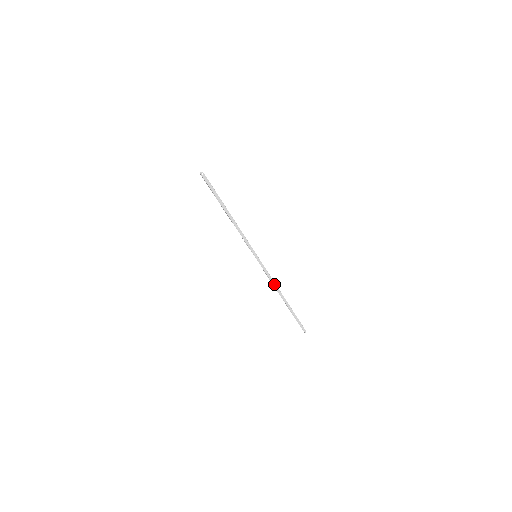
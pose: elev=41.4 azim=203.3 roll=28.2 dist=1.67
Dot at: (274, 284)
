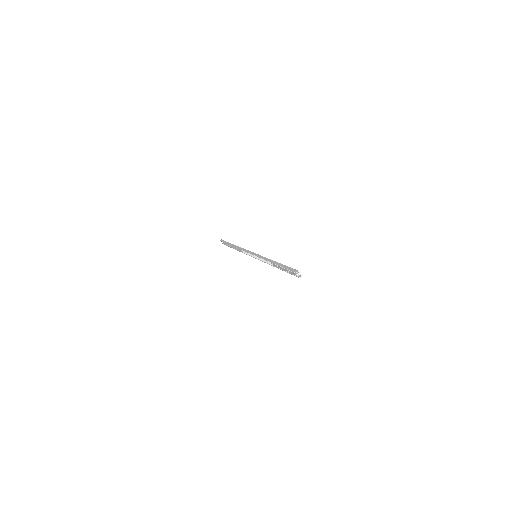
Dot at: (244, 252)
